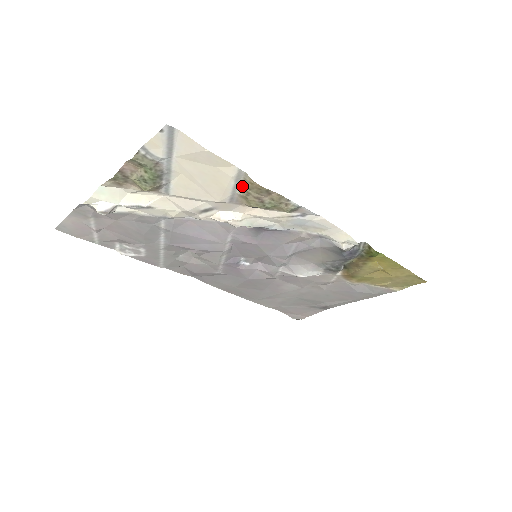
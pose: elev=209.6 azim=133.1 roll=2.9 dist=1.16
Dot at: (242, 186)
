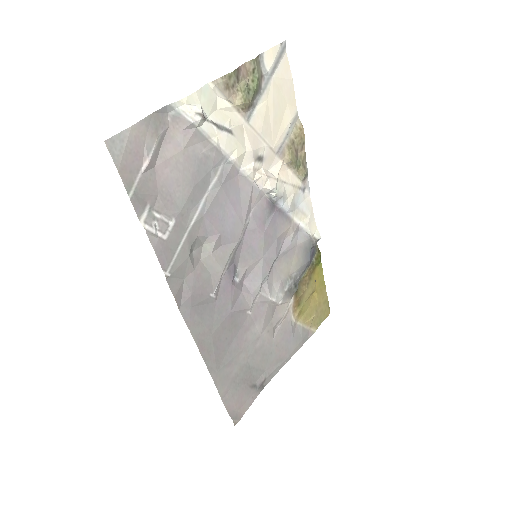
Dot at: (291, 134)
